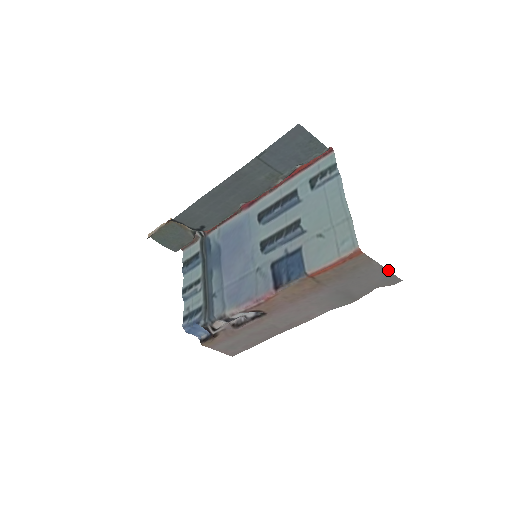
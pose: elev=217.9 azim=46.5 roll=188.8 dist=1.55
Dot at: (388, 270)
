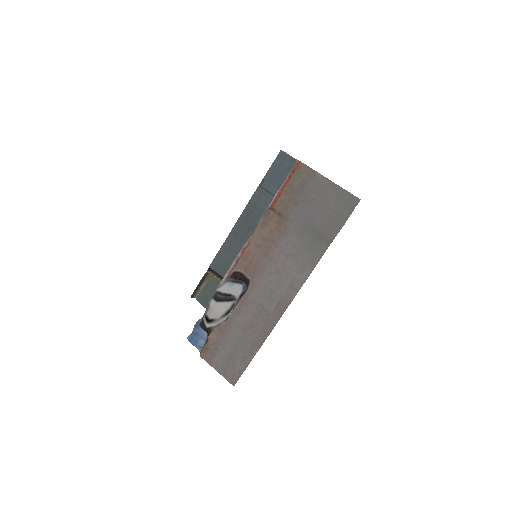
Dot at: (337, 185)
